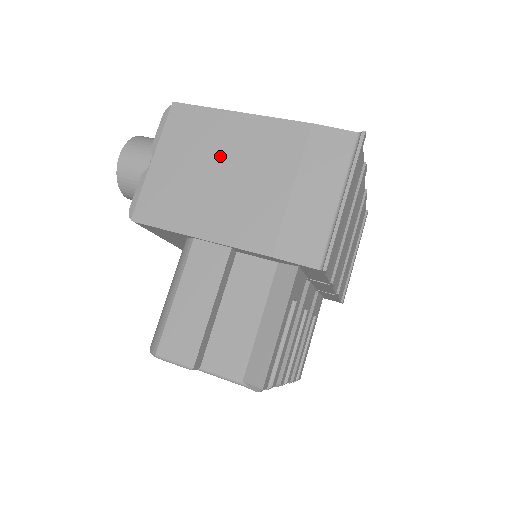
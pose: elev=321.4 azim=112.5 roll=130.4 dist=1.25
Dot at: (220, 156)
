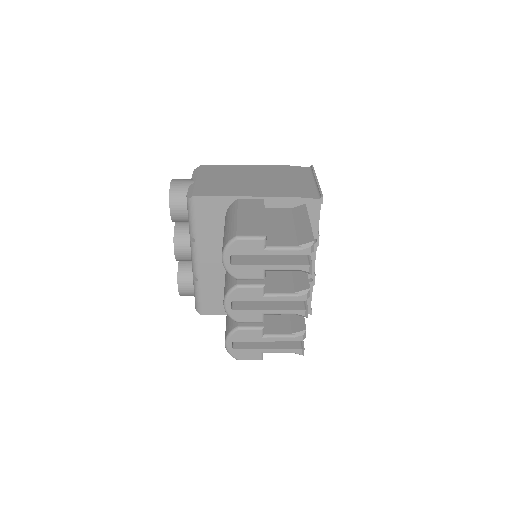
Dot at: (239, 175)
